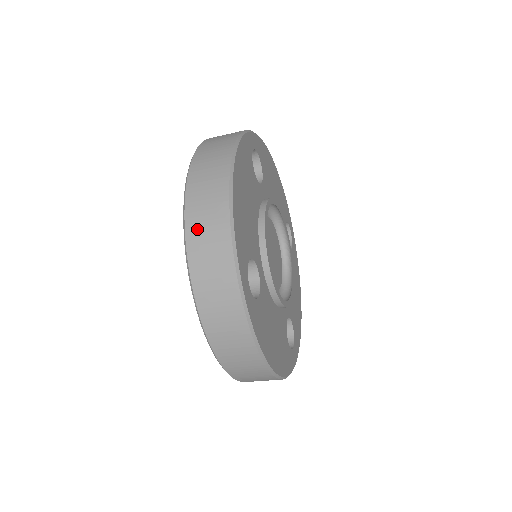
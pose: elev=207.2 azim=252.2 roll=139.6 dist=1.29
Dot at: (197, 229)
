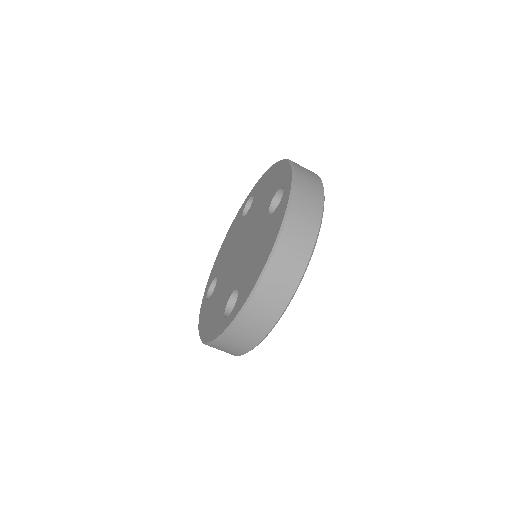
Dot at: (298, 164)
